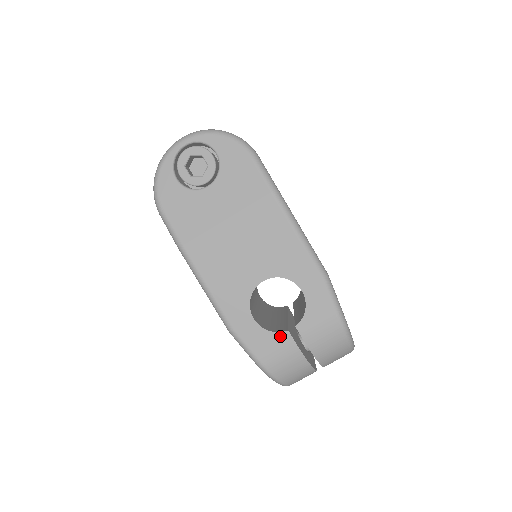
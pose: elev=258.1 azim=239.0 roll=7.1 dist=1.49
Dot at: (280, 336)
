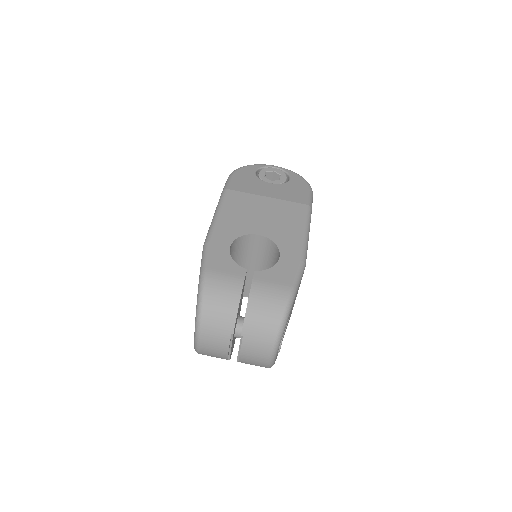
Dot at: (238, 268)
